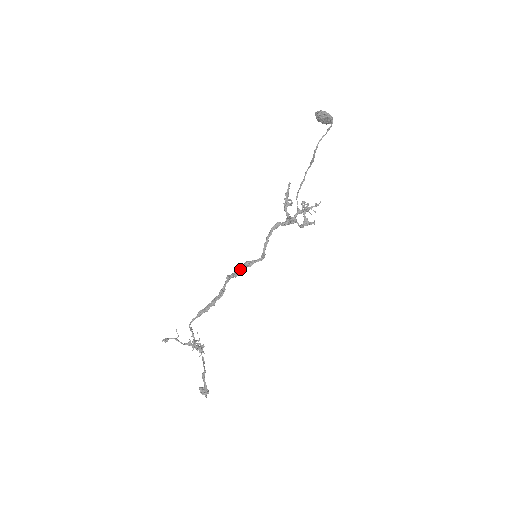
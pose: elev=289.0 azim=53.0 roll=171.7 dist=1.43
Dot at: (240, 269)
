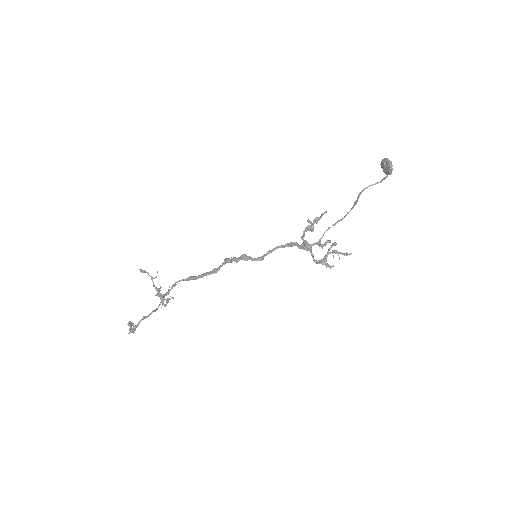
Dot at: occluded
